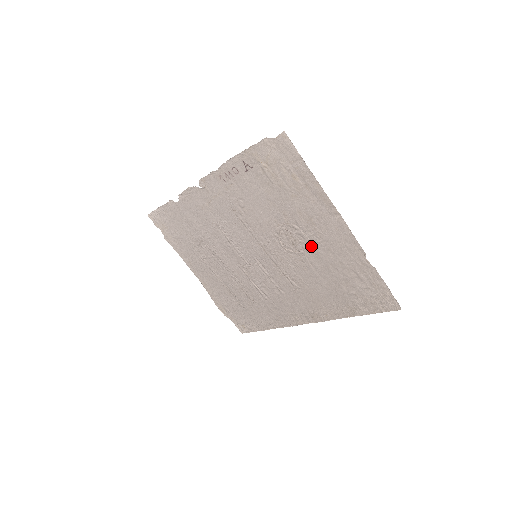
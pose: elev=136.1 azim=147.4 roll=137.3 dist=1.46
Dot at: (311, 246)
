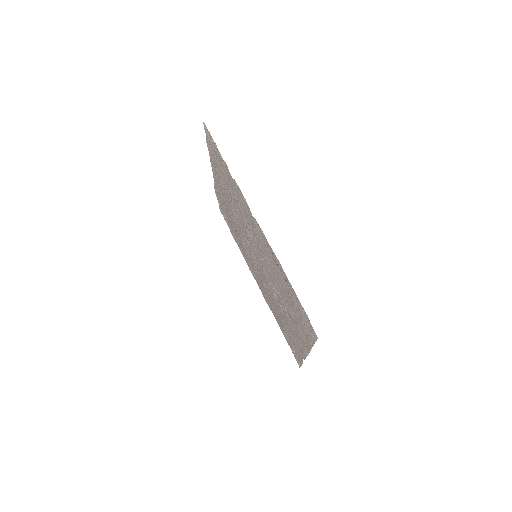
Dot at: (286, 316)
